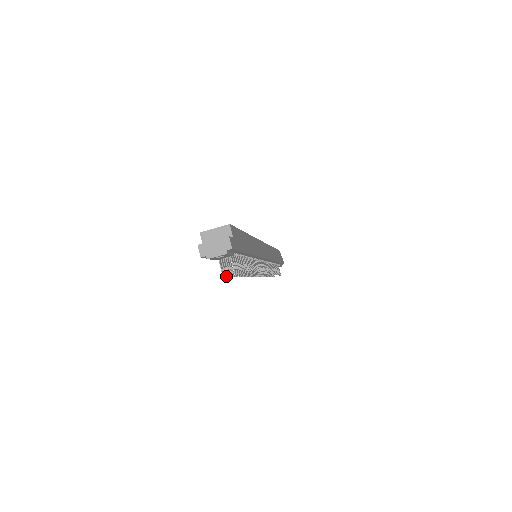
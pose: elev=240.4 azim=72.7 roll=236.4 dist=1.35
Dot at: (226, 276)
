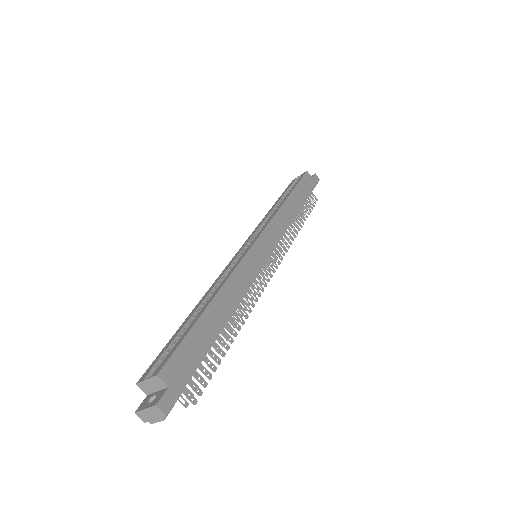
Dot at: occluded
